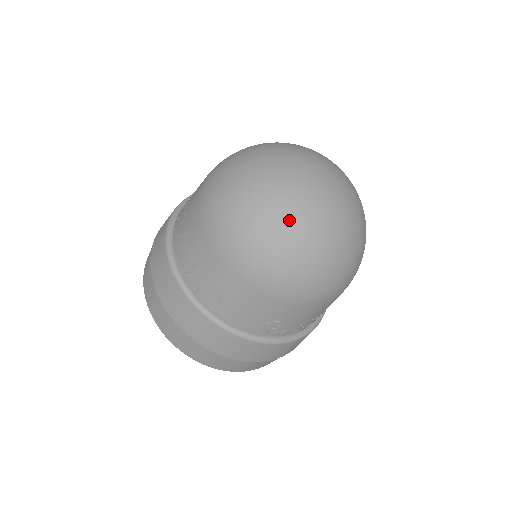
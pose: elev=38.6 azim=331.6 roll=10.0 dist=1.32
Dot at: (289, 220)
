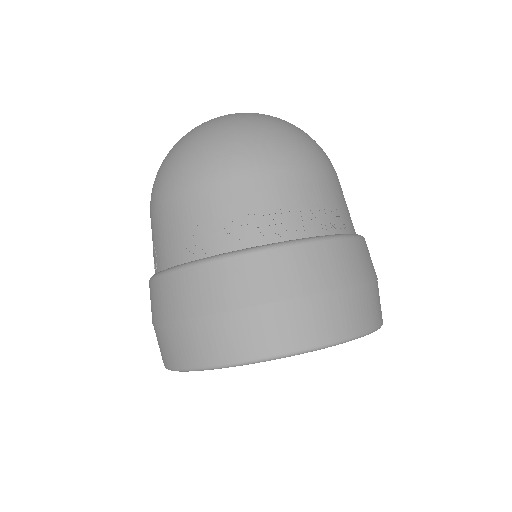
Dot at: occluded
